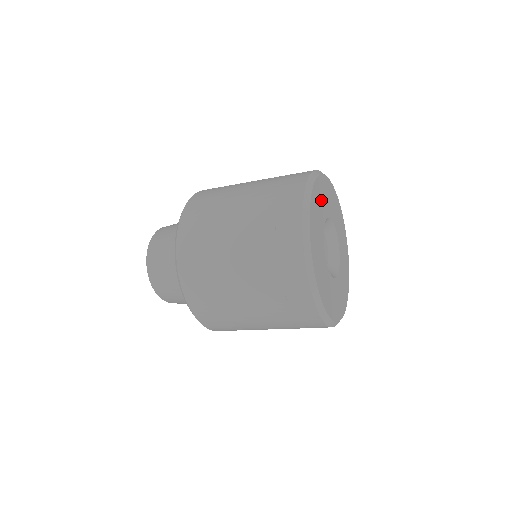
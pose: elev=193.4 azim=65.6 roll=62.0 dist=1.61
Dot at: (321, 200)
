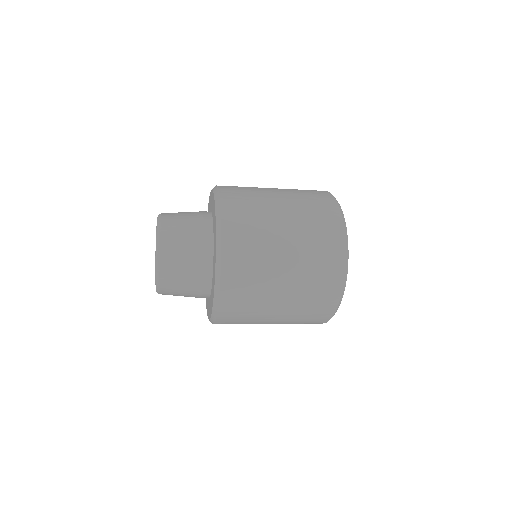
Dot at: occluded
